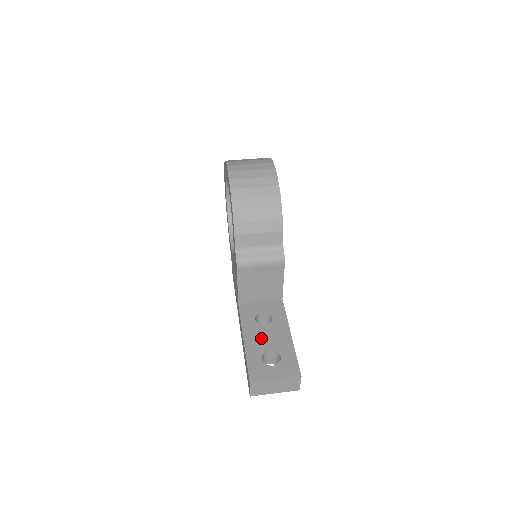
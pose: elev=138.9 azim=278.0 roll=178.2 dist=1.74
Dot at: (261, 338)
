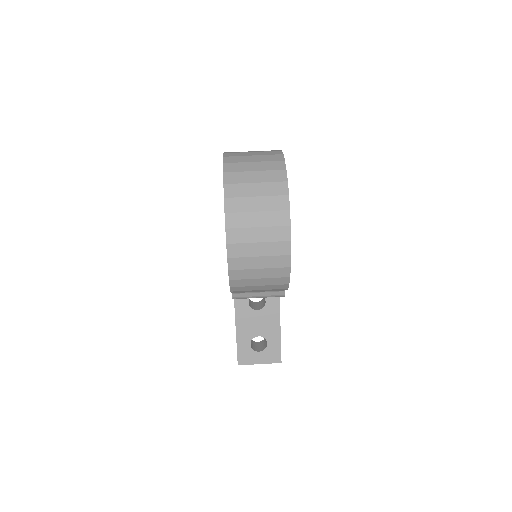
Dot at: (252, 324)
